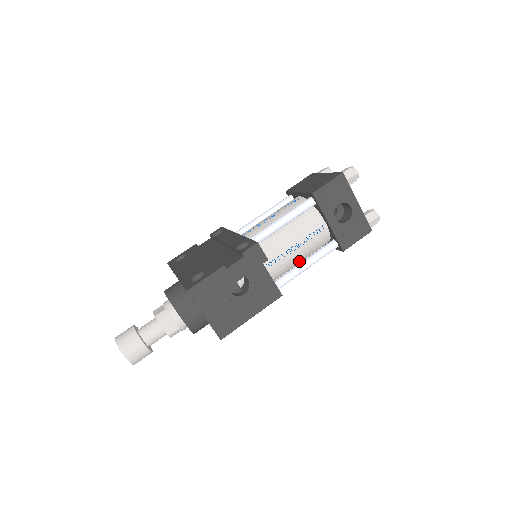
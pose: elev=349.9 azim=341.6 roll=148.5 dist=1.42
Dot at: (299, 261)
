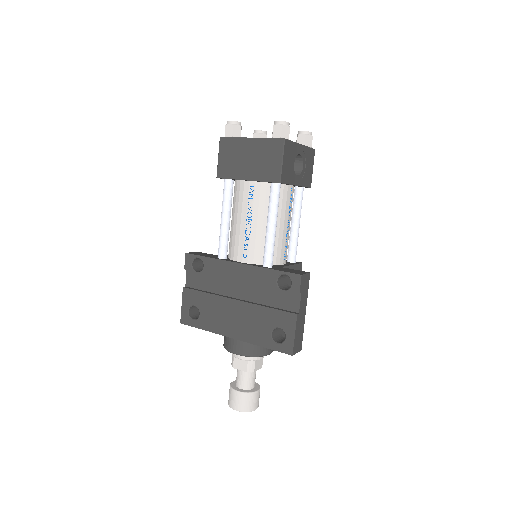
Dot at: occluded
